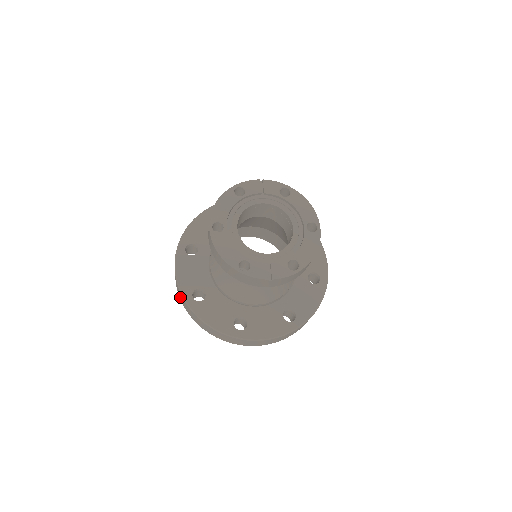
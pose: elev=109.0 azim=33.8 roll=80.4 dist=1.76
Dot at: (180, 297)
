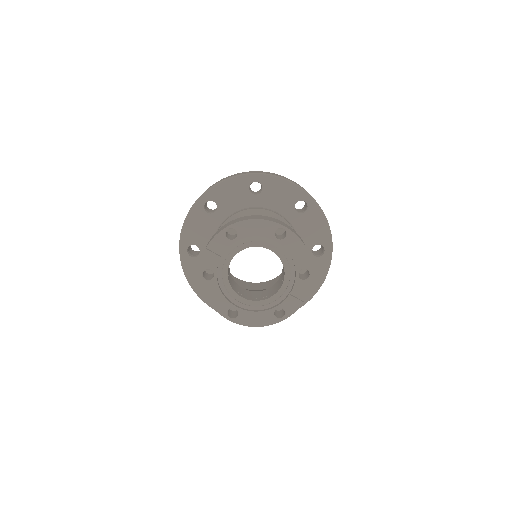
Dot at: occluded
